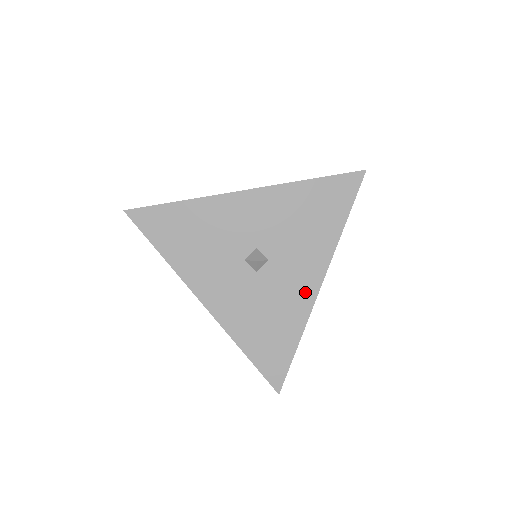
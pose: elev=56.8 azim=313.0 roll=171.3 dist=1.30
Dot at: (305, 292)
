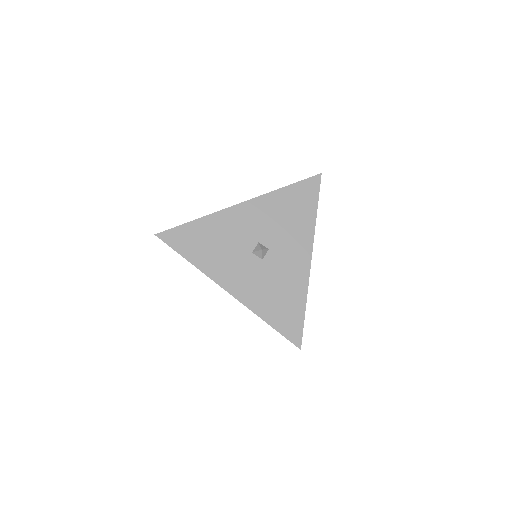
Dot at: (301, 267)
